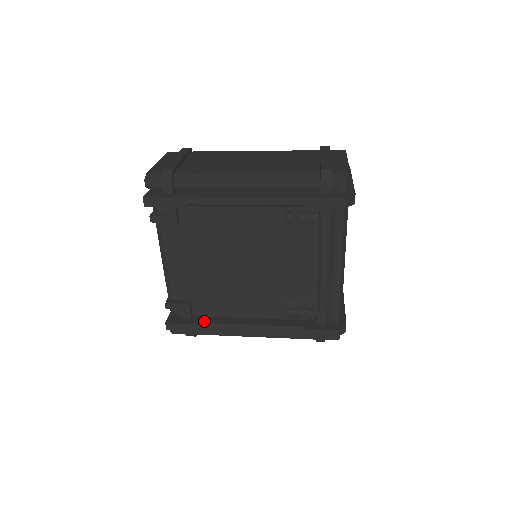
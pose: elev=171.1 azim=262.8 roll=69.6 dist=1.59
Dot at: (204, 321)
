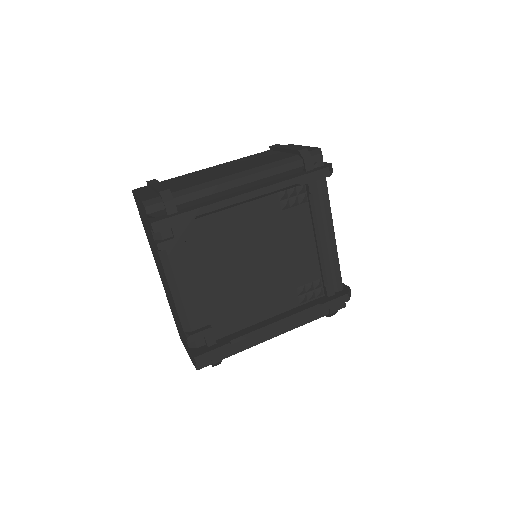
Dot at: (230, 339)
